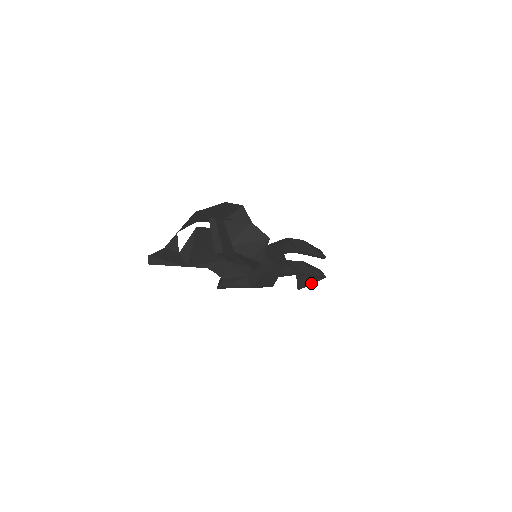
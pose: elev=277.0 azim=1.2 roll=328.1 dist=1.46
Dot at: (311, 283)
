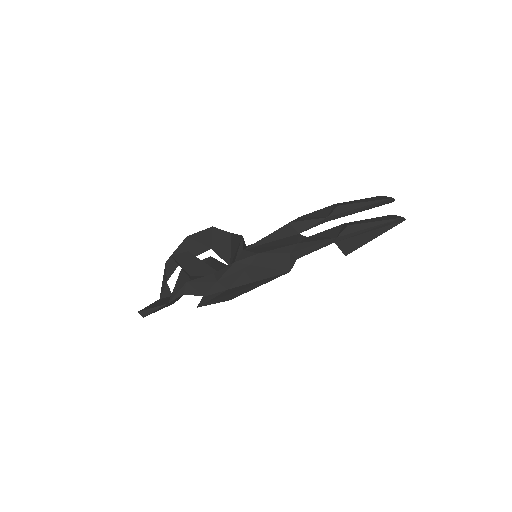
Dot at: (375, 237)
